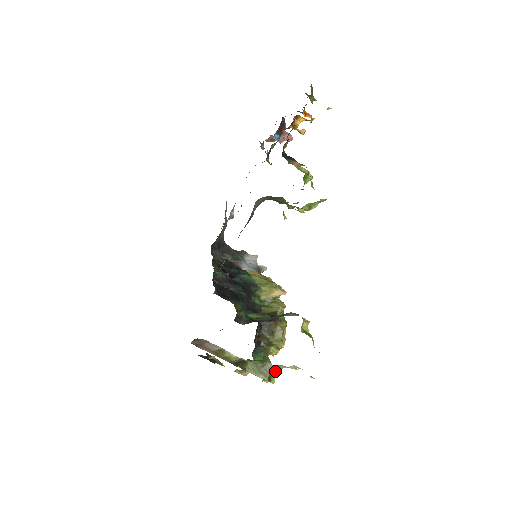
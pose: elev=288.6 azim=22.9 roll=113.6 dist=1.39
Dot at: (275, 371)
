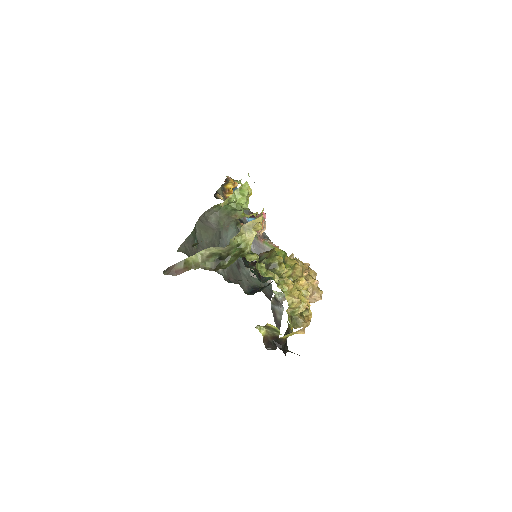
Dot at: (246, 251)
